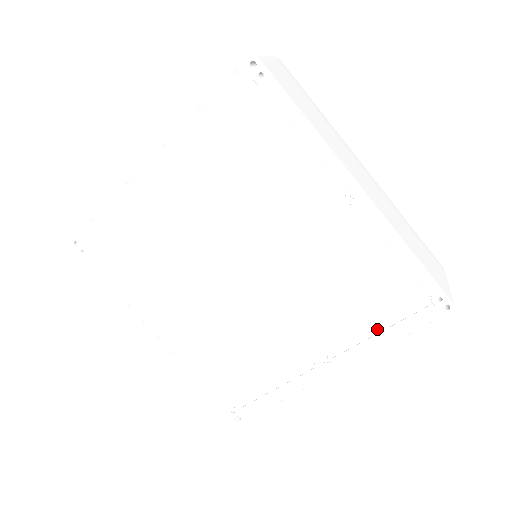
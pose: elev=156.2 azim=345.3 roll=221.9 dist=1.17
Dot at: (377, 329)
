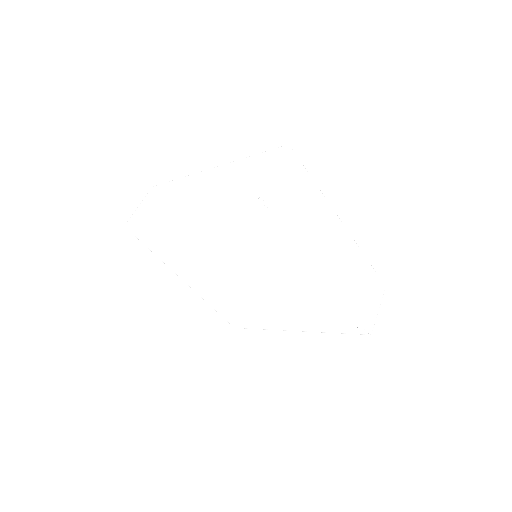
Dot at: (324, 326)
